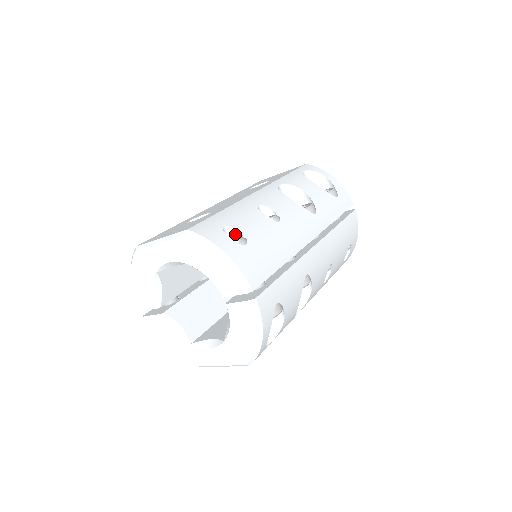
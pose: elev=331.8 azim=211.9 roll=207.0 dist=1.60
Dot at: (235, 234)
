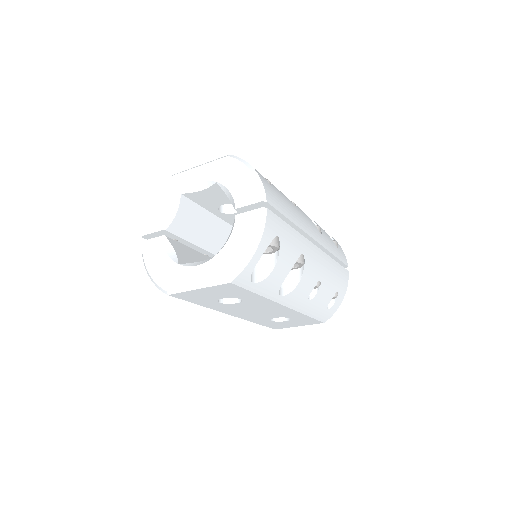
Dot at: occluded
